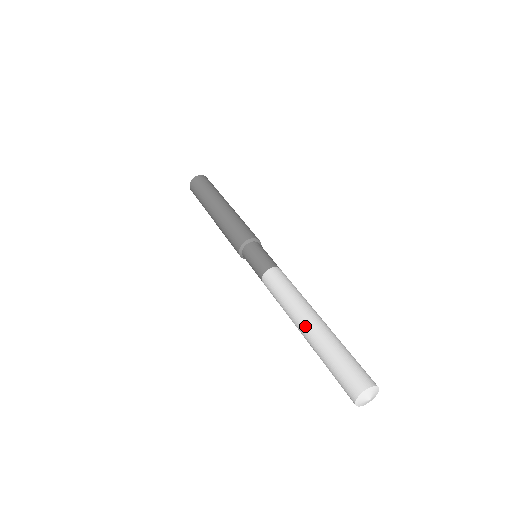
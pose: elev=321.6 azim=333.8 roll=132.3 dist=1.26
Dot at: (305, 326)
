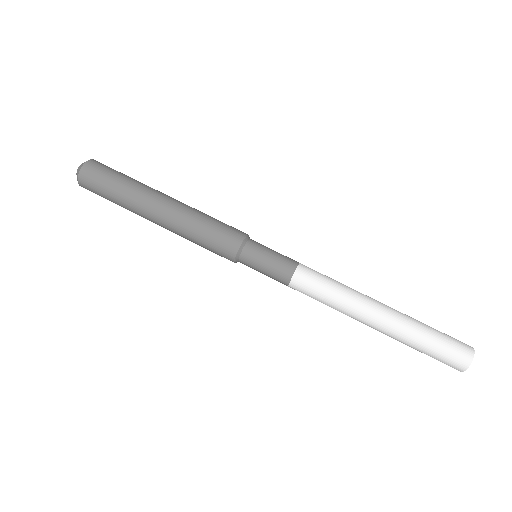
Dot at: (377, 325)
